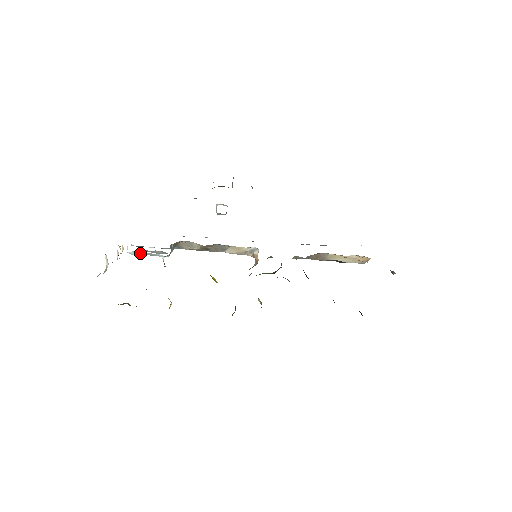
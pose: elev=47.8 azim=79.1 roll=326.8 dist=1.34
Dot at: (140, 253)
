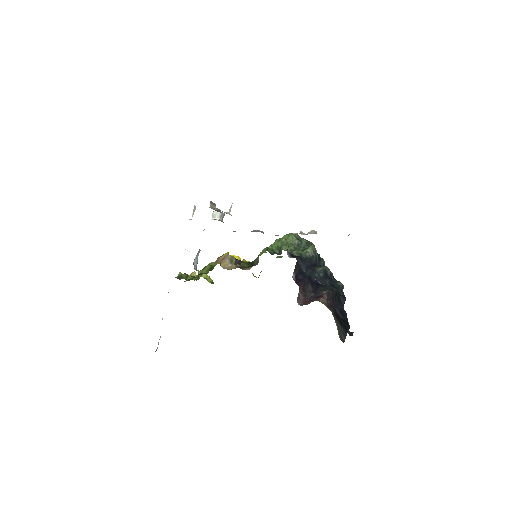
Dot at: occluded
